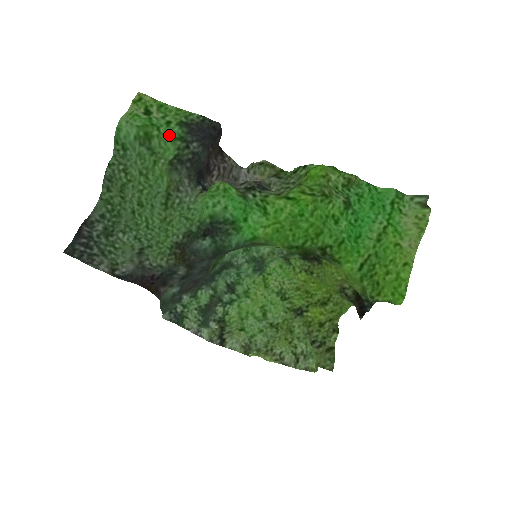
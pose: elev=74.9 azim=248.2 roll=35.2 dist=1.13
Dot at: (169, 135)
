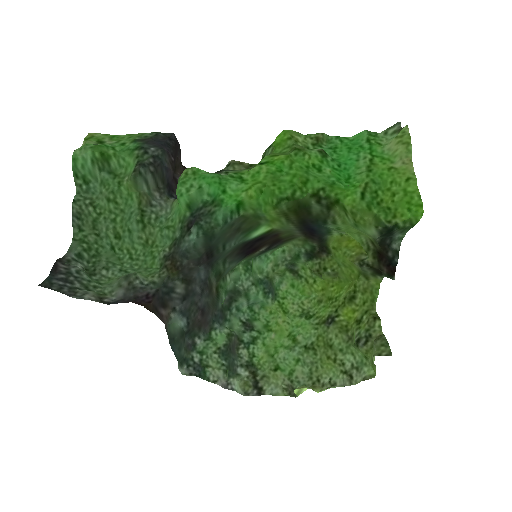
Dot at: (125, 150)
